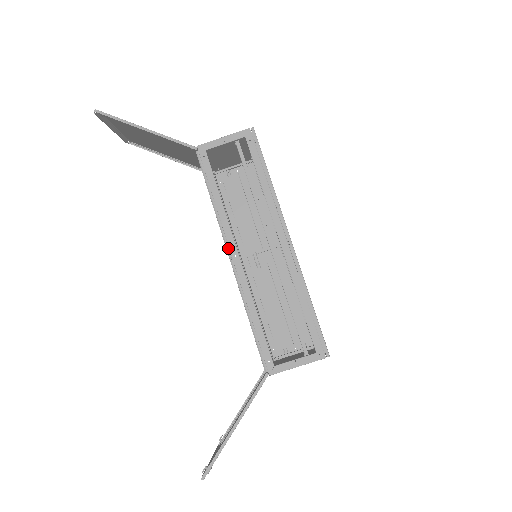
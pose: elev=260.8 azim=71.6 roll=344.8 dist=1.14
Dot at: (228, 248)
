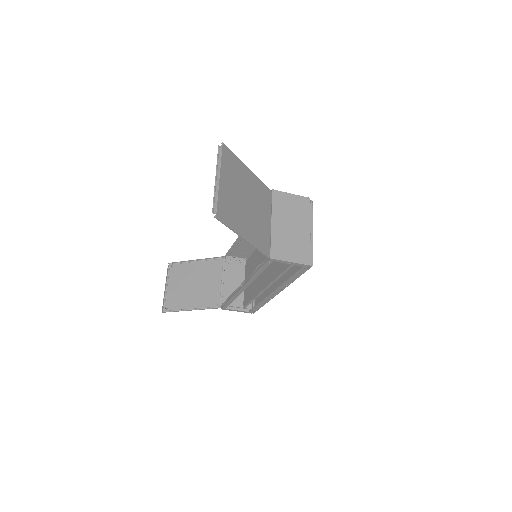
Dot at: (243, 283)
